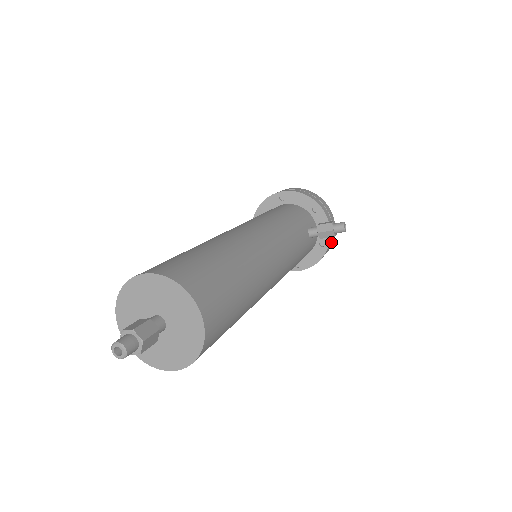
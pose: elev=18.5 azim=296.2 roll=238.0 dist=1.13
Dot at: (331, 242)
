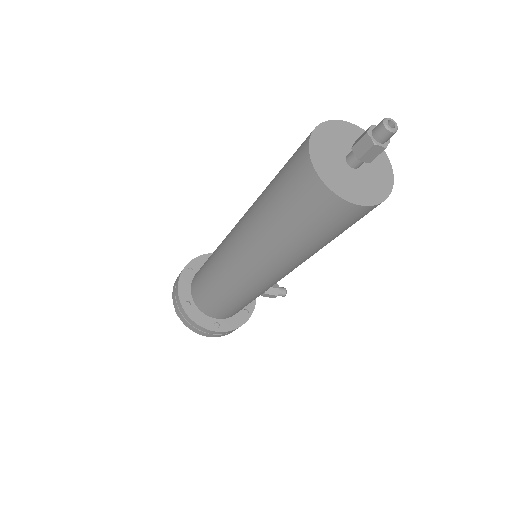
Dot at: occluded
